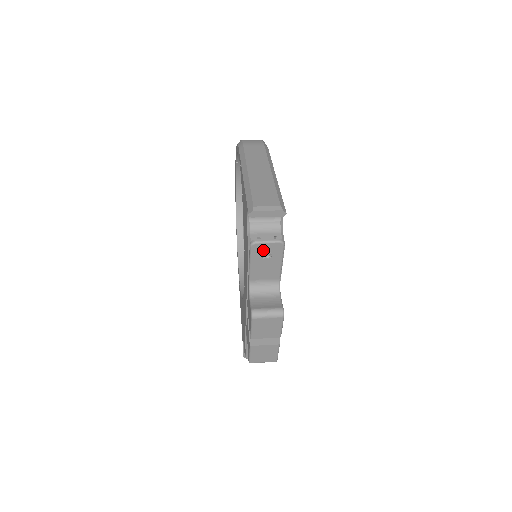
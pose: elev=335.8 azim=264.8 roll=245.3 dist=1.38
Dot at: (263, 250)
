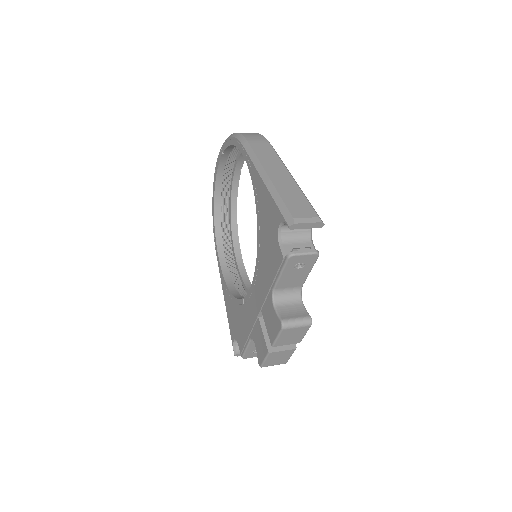
Dot at: (298, 261)
